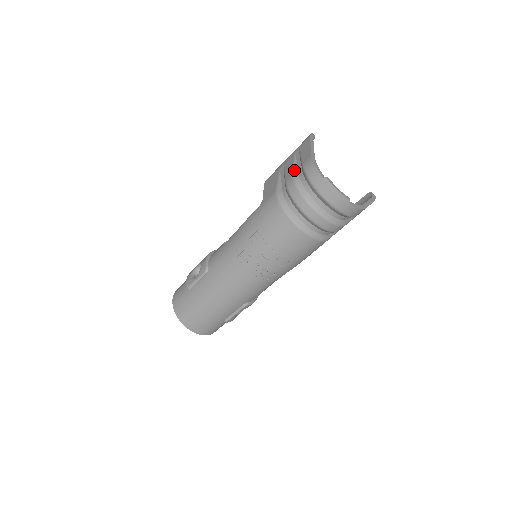
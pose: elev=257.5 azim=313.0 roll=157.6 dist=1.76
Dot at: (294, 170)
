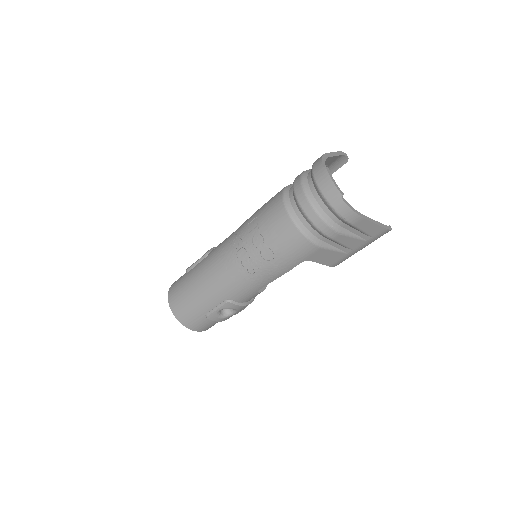
Dot at: (309, 169)
